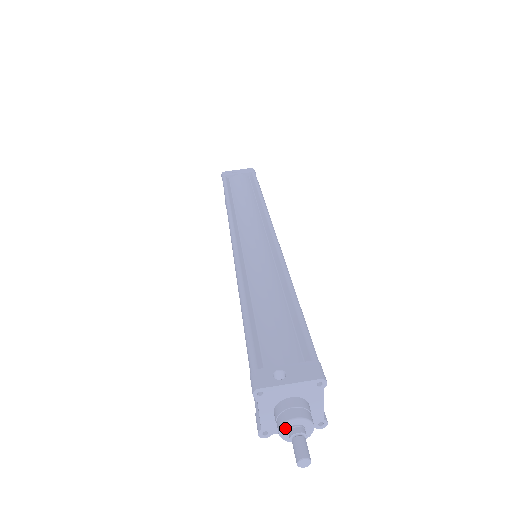
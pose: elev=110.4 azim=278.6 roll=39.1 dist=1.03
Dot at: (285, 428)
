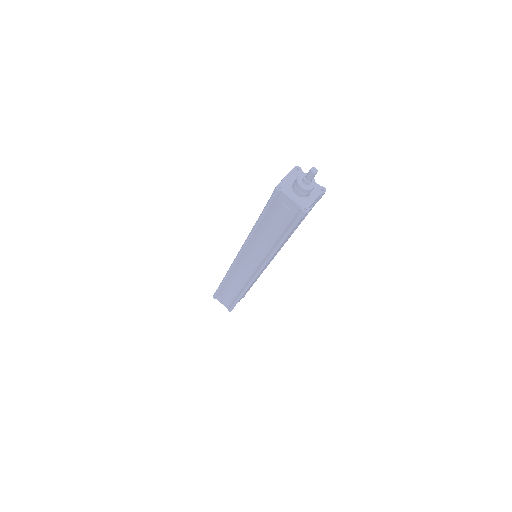
Dot at: (301, 183)
